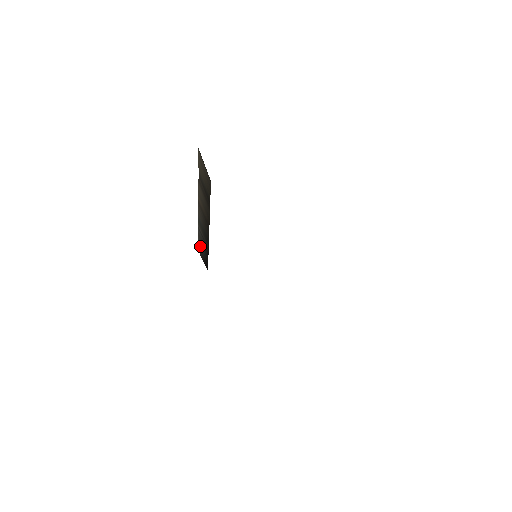
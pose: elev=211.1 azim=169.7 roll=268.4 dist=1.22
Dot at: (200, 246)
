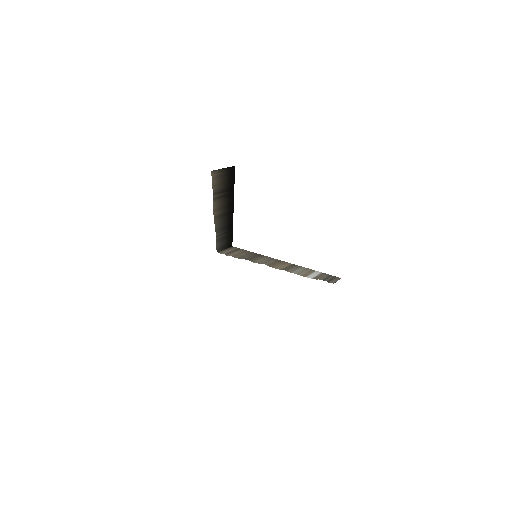
Dot at: (220, 245)
